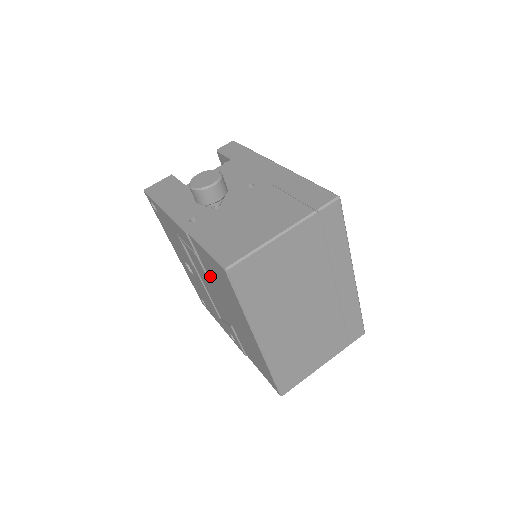
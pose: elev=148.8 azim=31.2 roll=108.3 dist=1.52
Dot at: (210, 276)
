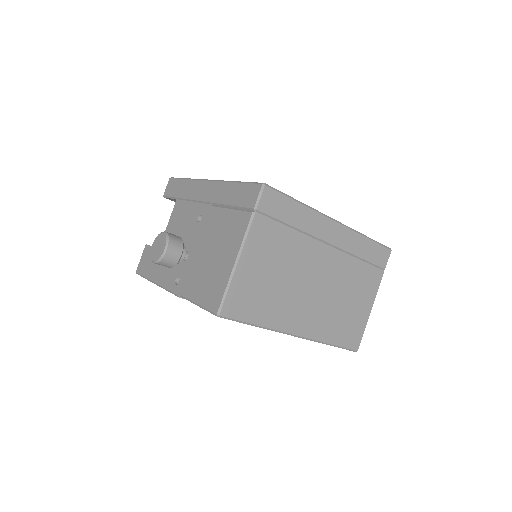
Dot at: occluded
